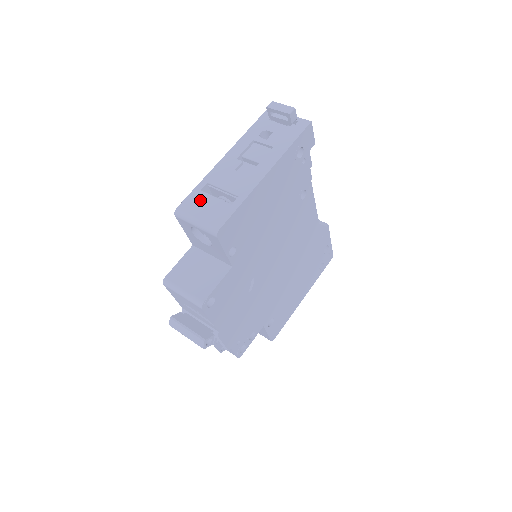
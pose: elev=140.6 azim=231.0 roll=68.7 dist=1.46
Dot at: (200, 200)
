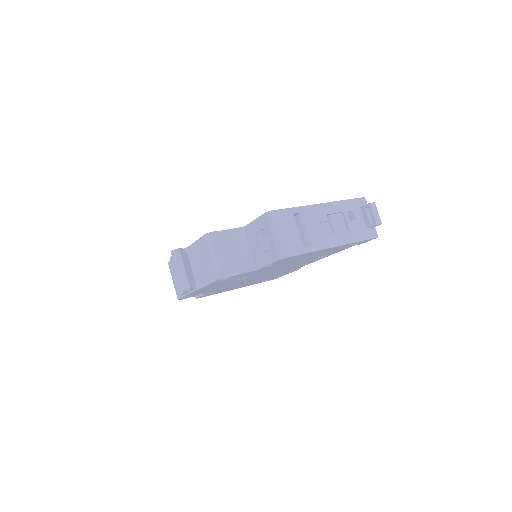
Dot at: (289, 221)
